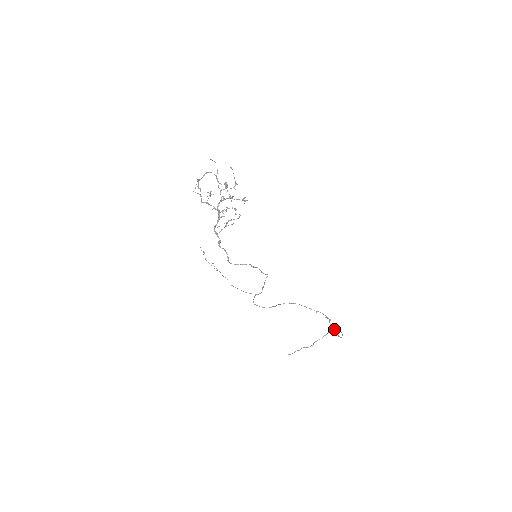
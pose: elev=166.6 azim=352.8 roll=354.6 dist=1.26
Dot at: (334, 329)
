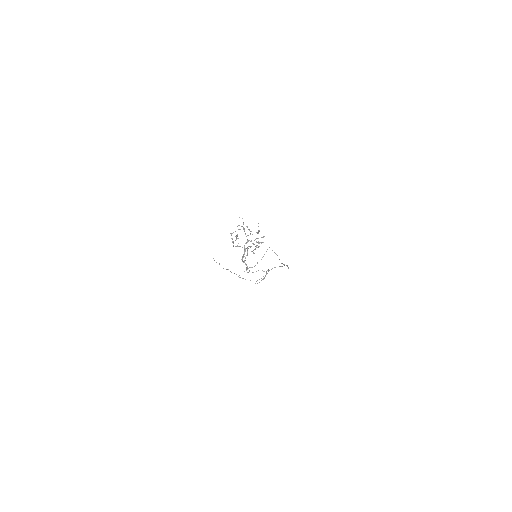
Dot at: (283, 264)
